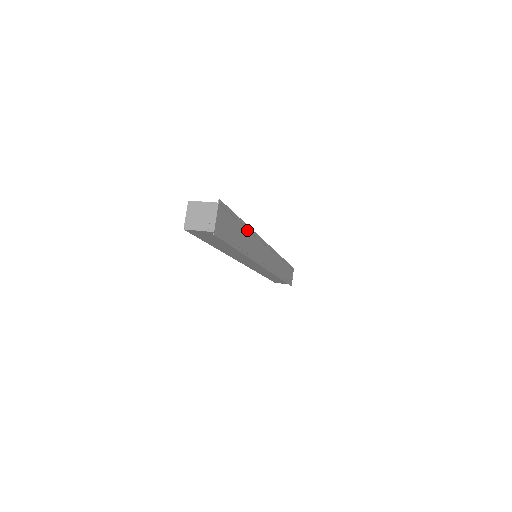
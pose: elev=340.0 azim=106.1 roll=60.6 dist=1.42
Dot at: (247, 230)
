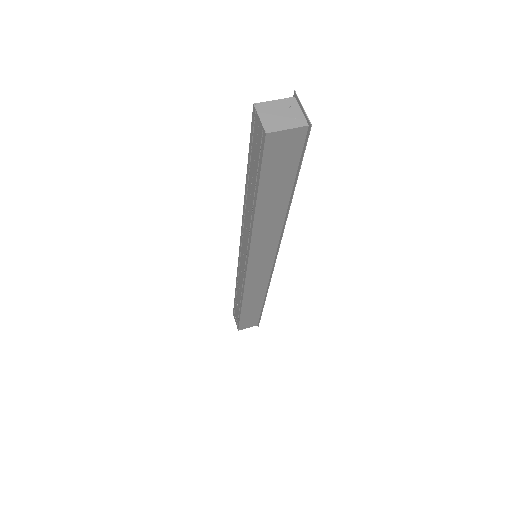
Dot at: occluded
